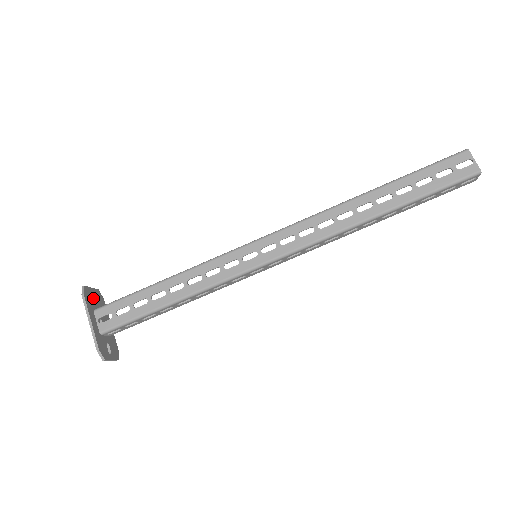
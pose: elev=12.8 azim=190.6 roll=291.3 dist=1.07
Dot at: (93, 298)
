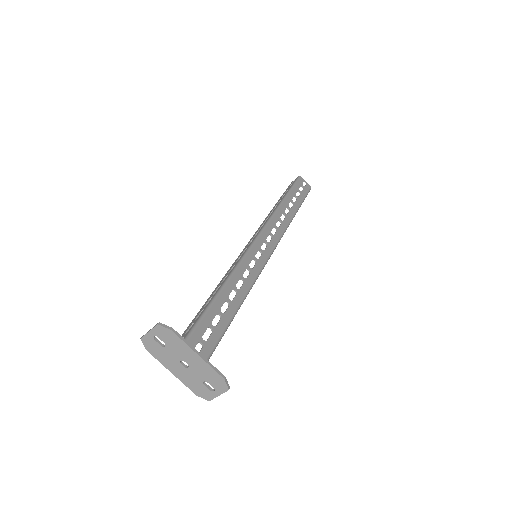
Dot at: (163, 338)
